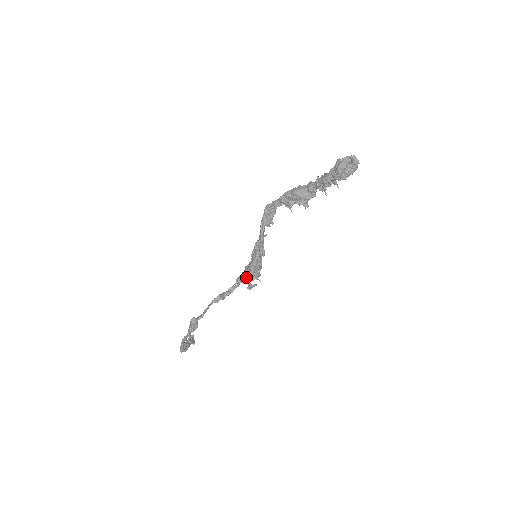
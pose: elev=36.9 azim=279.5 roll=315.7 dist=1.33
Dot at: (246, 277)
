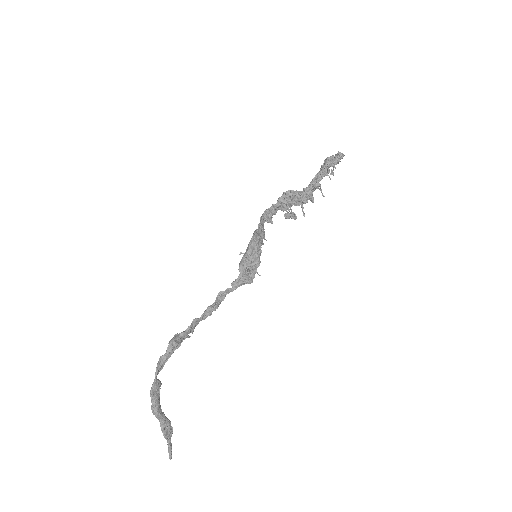
Dot at: (244, 260)
